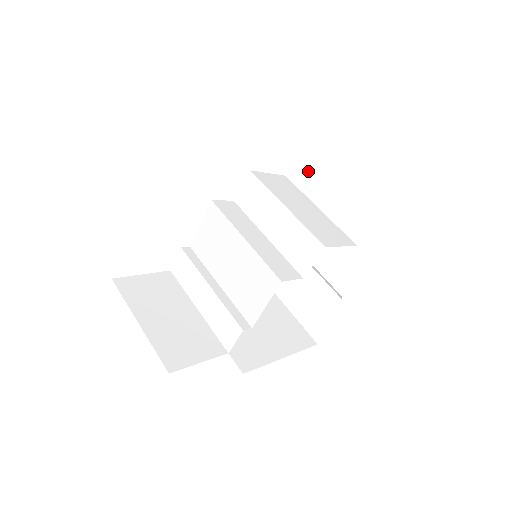
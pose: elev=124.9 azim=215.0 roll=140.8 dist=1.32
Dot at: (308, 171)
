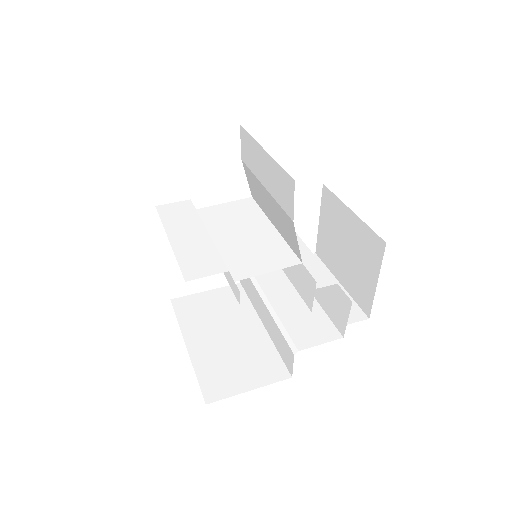
Dot at: occluded
